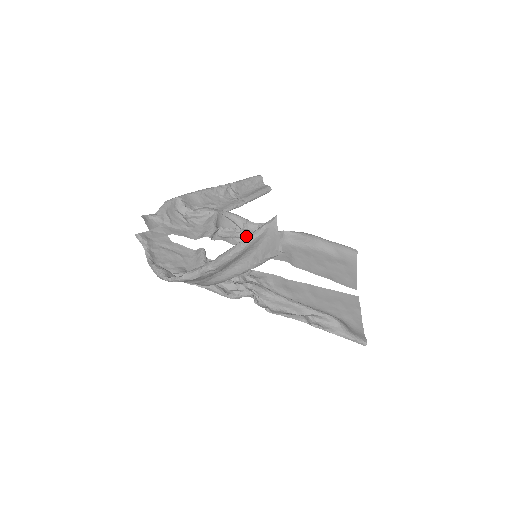
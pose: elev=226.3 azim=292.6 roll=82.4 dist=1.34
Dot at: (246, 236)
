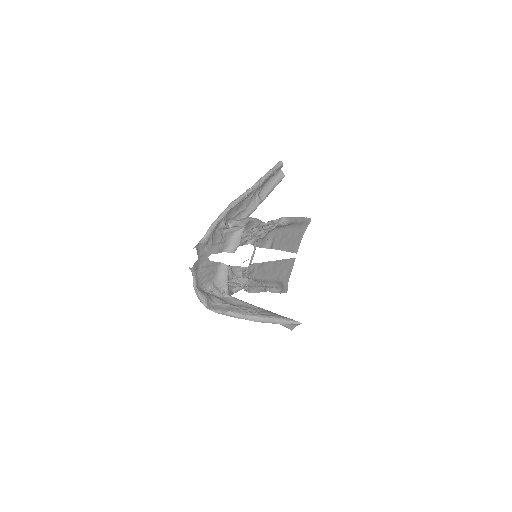
Dot at: (255, 237)
